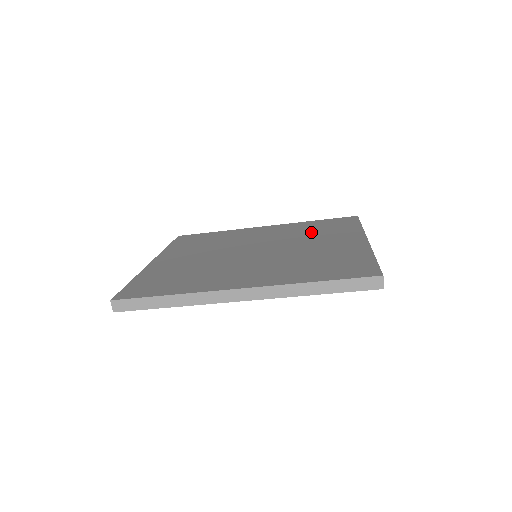
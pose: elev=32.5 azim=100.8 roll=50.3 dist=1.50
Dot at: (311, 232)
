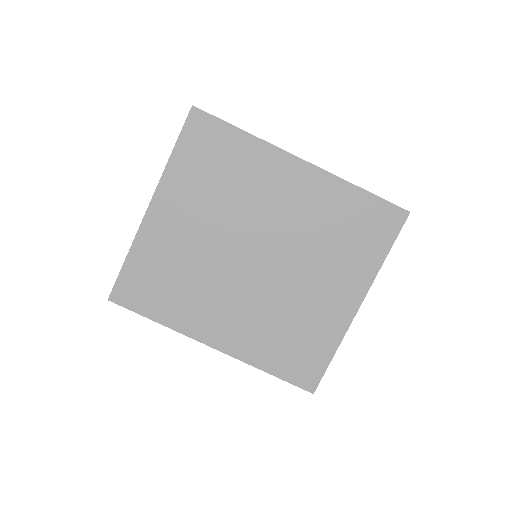
Dot at: occluded
